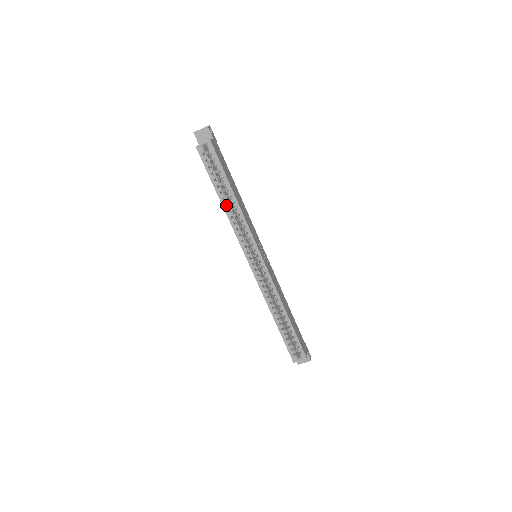
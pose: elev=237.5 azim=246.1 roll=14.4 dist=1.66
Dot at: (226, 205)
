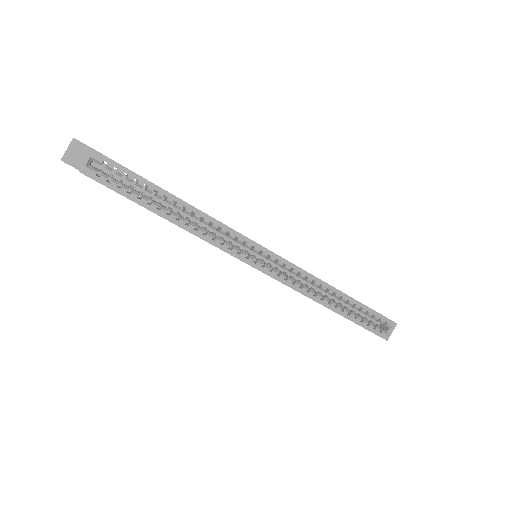
Dot at: (177, 220)
